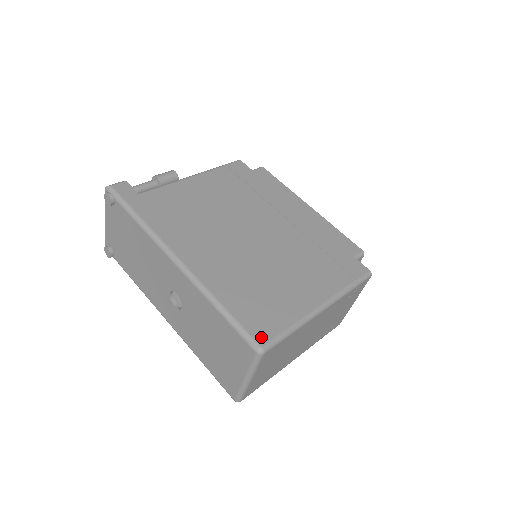
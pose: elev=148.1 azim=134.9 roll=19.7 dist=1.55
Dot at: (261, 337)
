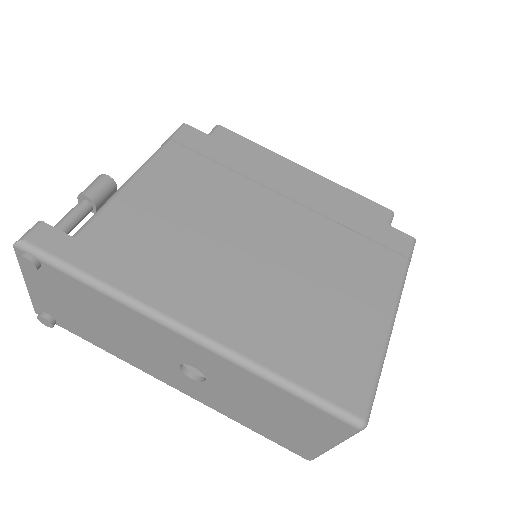
Dot at: (355, 404)
